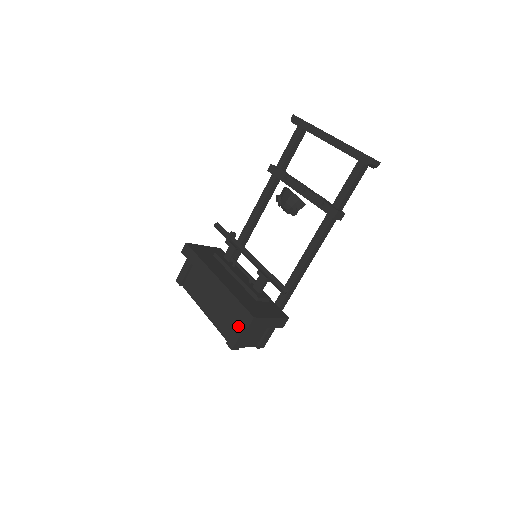
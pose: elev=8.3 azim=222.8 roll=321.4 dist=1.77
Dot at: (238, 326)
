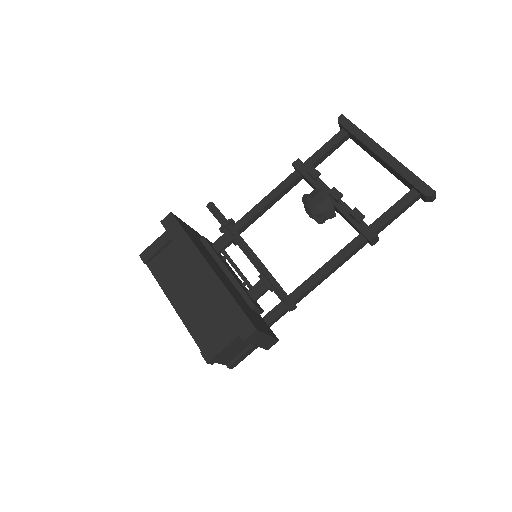
Dot at: (225, 335)
